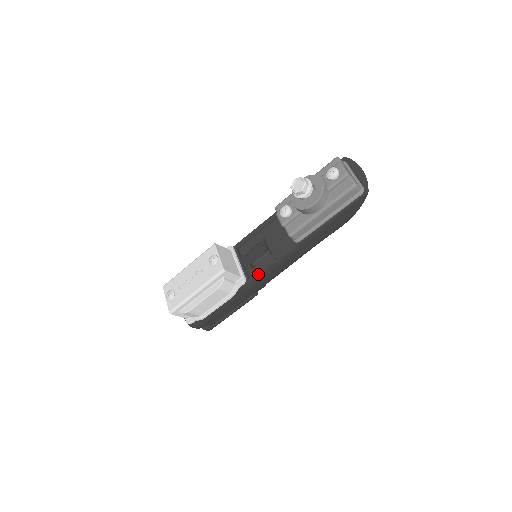
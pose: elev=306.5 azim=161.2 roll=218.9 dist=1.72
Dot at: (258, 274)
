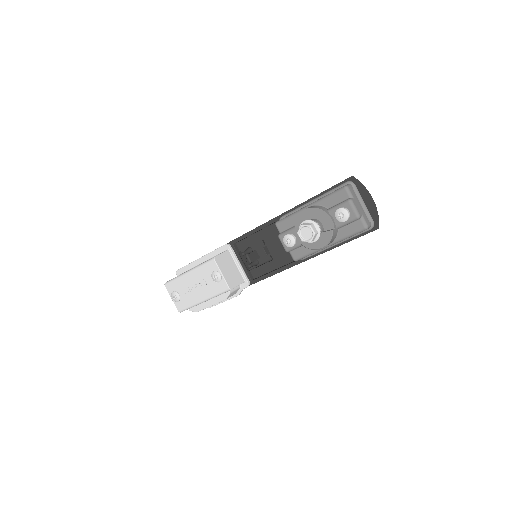
Dot at: (262, 279)
